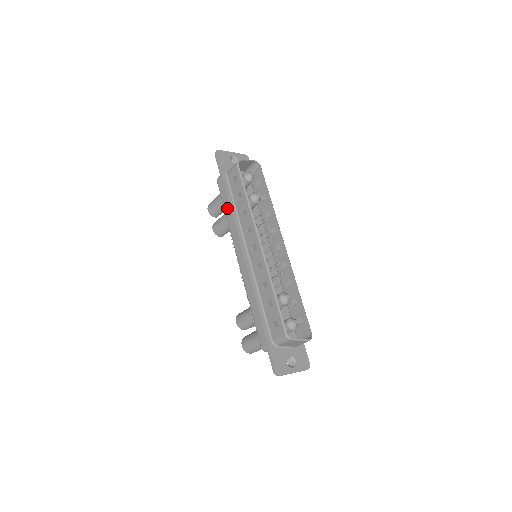
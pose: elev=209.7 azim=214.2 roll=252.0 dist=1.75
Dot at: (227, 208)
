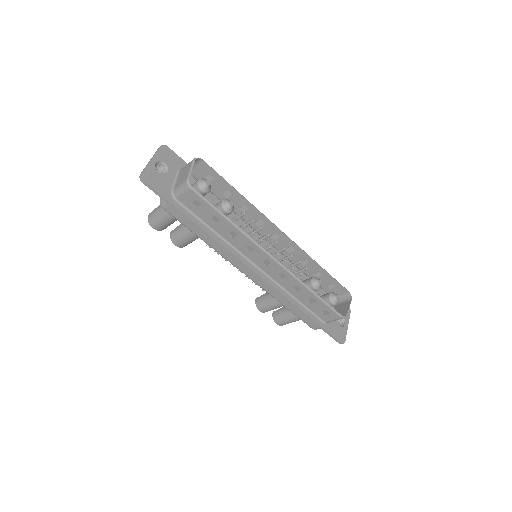
Dot at: (200, 234)
